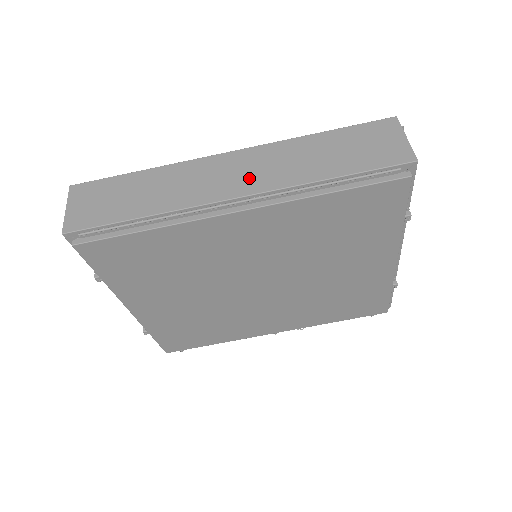
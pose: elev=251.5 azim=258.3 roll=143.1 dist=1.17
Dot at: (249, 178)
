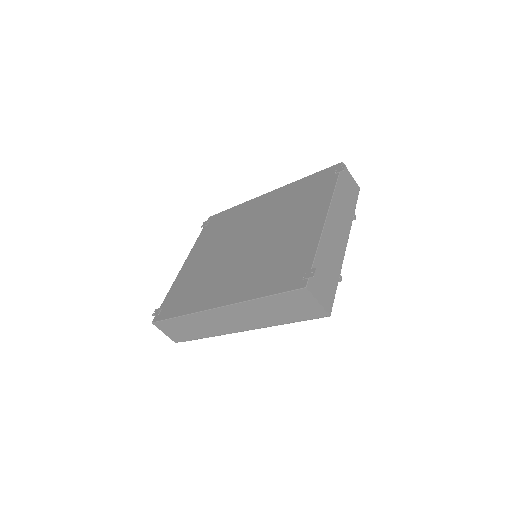
Dot at: (241, 323)
